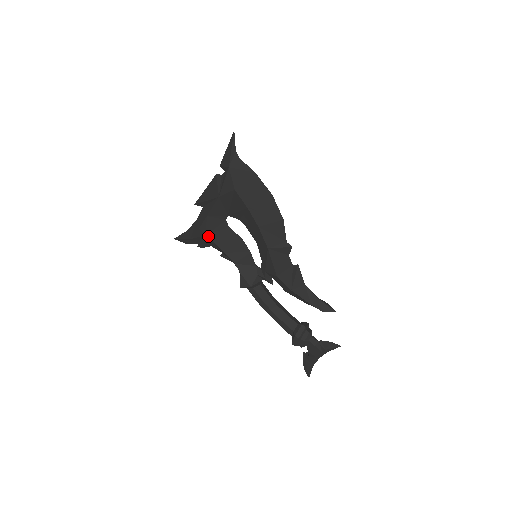
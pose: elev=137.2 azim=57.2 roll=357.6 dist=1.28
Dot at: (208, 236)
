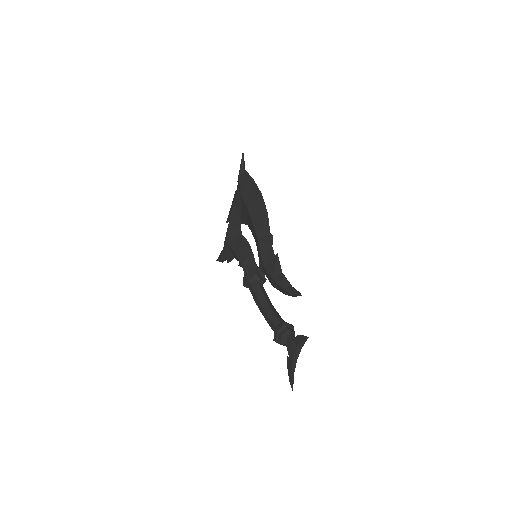
Dot at: (229, 244)
